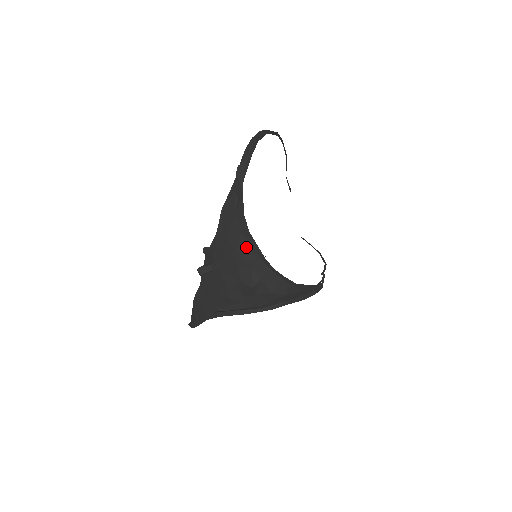
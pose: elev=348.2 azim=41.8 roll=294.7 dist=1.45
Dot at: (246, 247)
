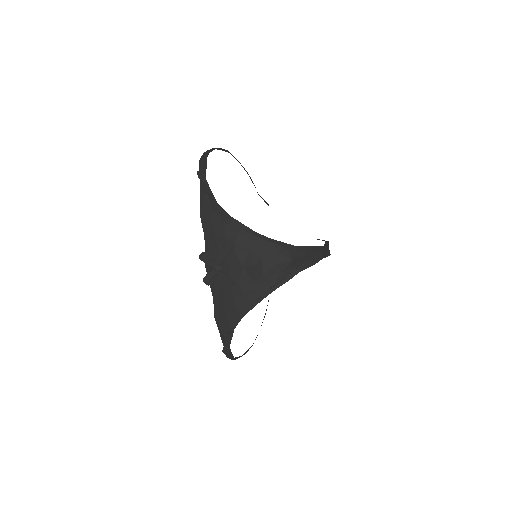
Dot at: (233, 232)
